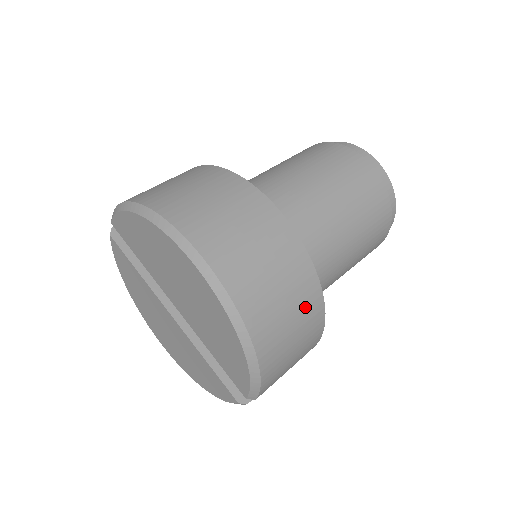
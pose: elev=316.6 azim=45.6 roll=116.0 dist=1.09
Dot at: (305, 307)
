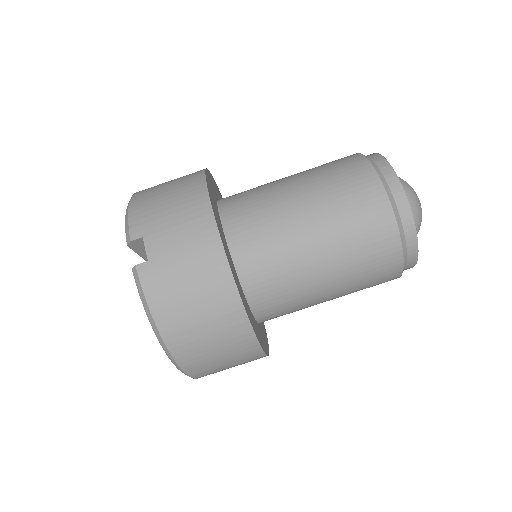
Dot at: occluded
